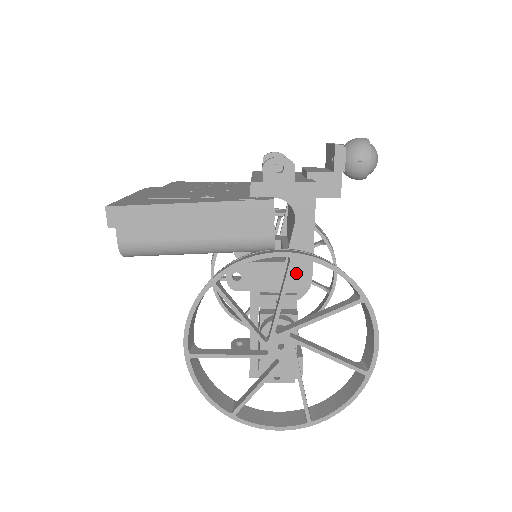
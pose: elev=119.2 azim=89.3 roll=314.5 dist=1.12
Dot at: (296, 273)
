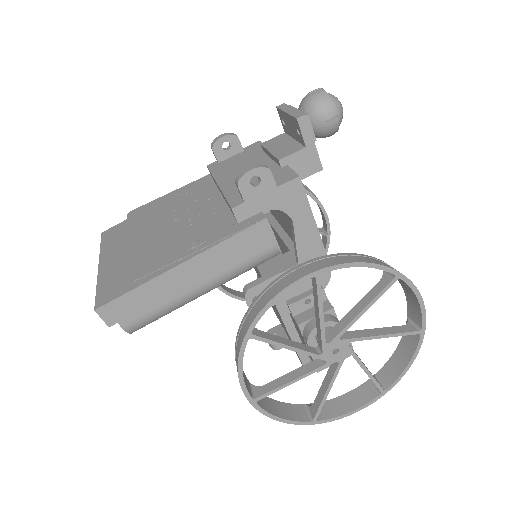
Dot at: occluded
